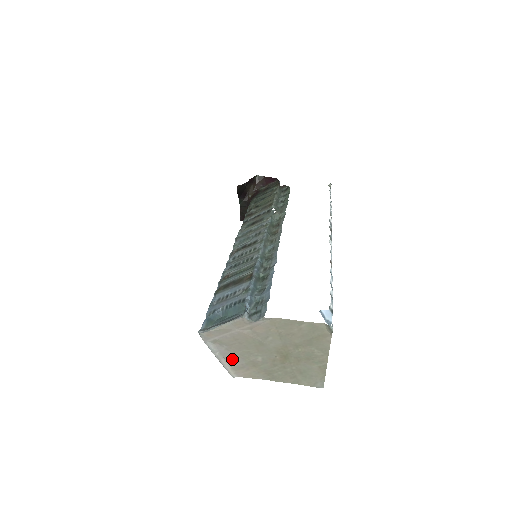
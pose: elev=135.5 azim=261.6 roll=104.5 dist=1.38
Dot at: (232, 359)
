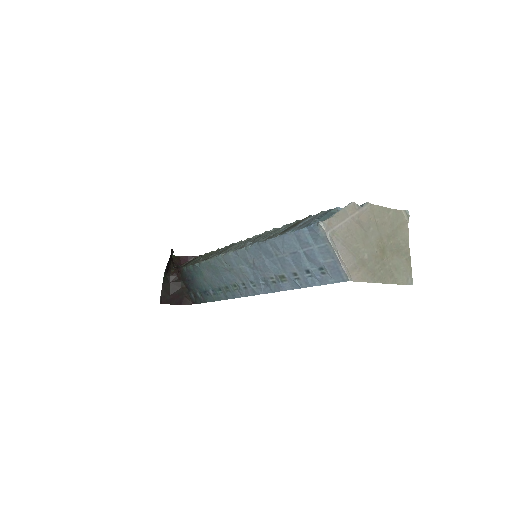
Dot at: (347, 257)
